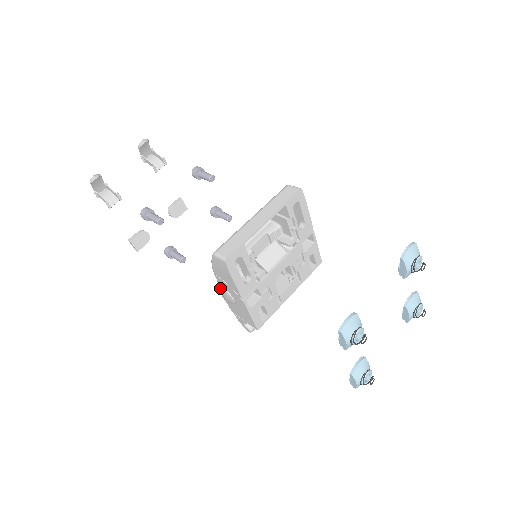
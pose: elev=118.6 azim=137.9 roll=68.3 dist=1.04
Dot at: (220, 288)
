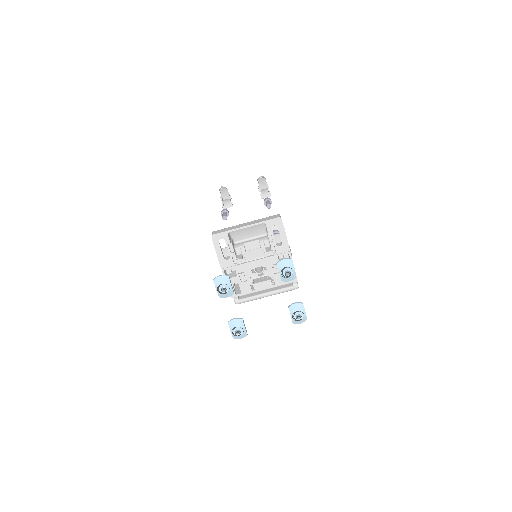
Dot at: occluded
